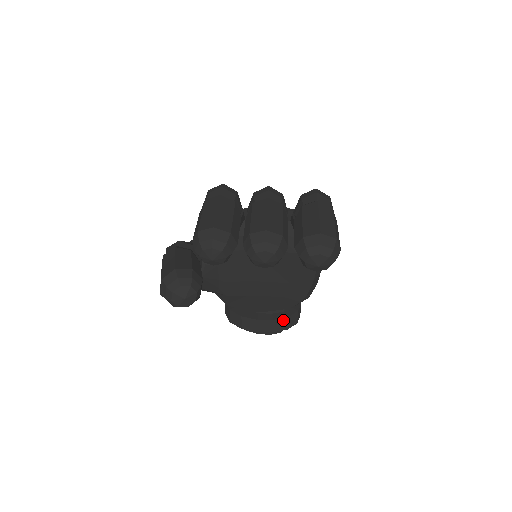
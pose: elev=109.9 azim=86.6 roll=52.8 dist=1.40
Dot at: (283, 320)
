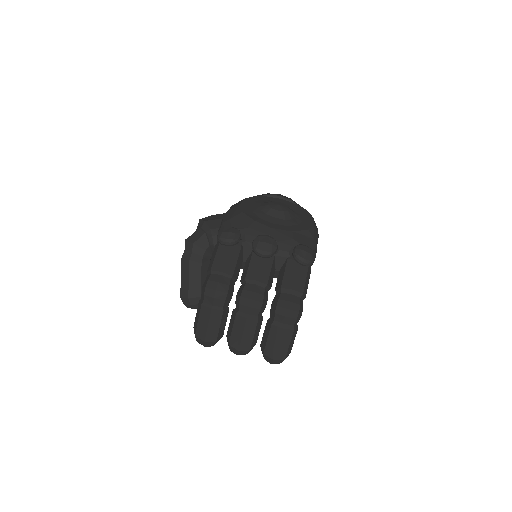
Dot at: occluded
